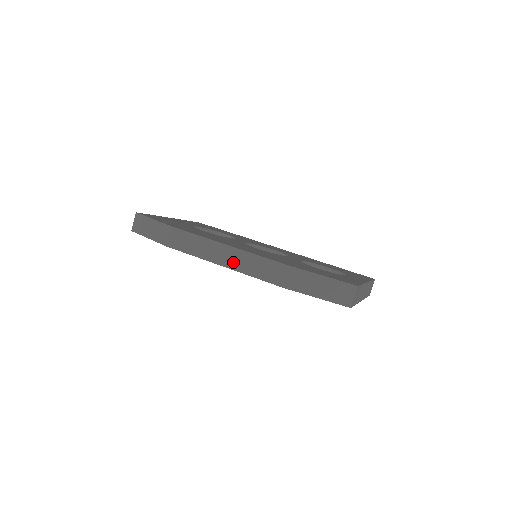
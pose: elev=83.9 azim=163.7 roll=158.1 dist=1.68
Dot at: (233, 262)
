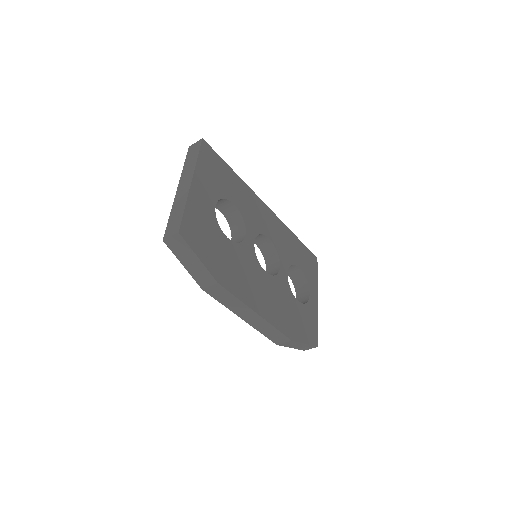
Dot at: (253, 322)
